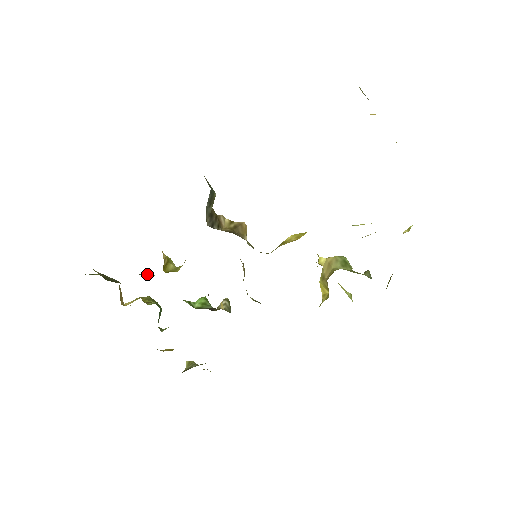
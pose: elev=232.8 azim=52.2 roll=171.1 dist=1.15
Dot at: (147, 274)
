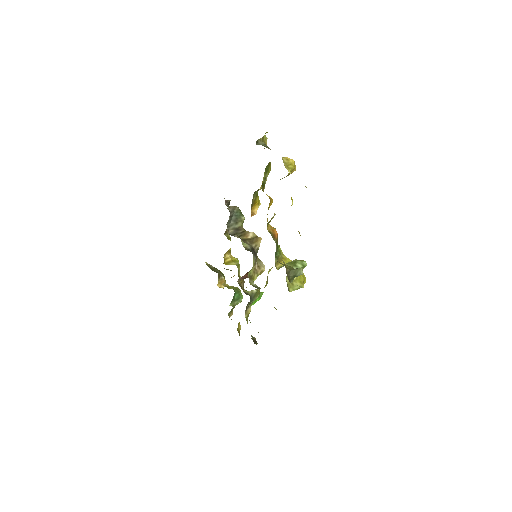
Dot at: (230, 270)
